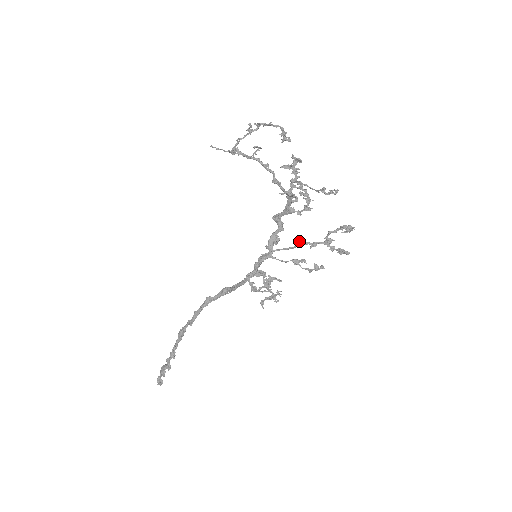
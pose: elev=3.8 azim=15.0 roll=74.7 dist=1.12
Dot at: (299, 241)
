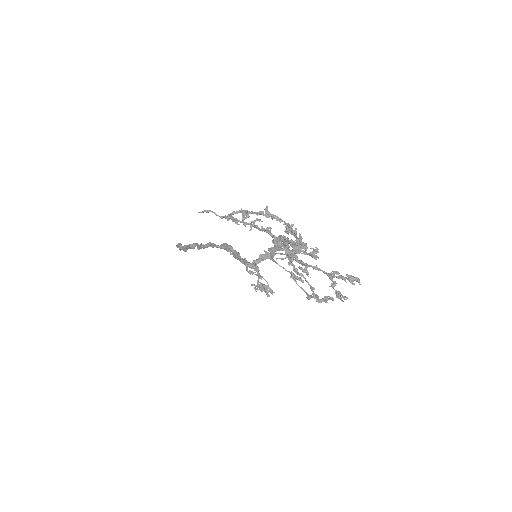
Dot at: occluded
